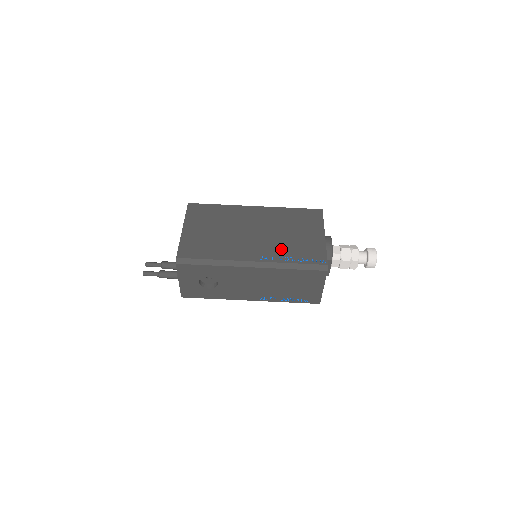
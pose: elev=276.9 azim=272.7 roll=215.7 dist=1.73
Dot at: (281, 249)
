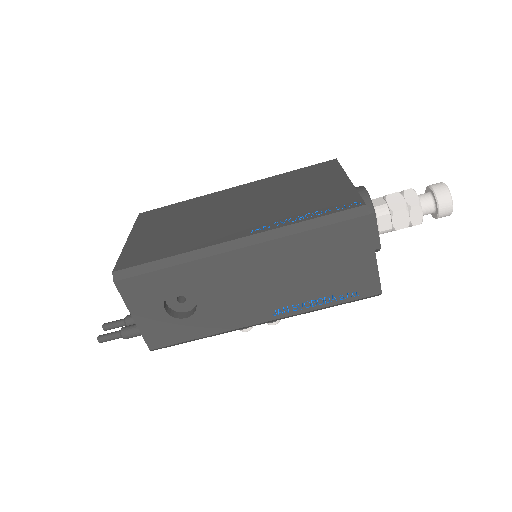
Dot at: (281, 212)
